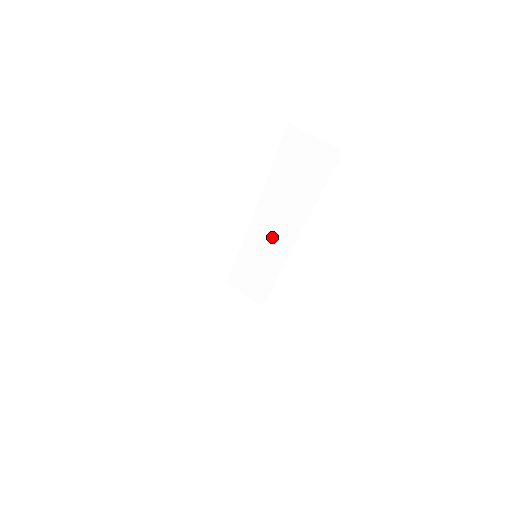
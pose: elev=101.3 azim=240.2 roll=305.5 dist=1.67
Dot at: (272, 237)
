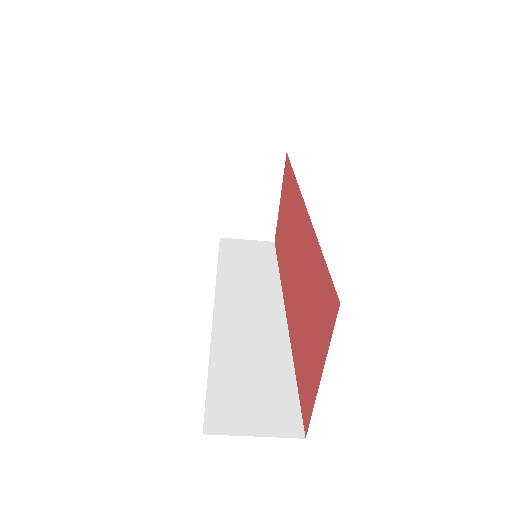
Dot at: occluded
